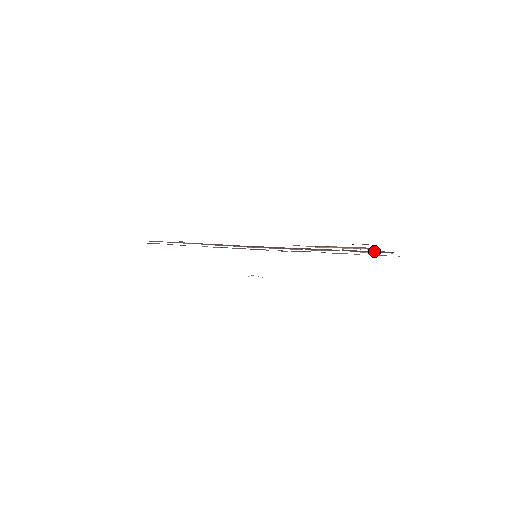
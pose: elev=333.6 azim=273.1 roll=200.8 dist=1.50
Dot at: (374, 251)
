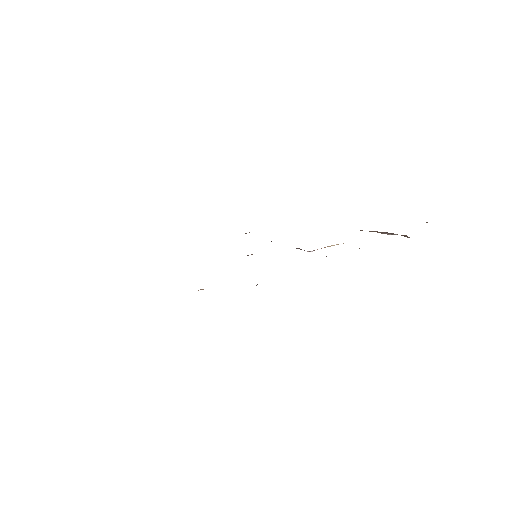
Dot at: occluded
